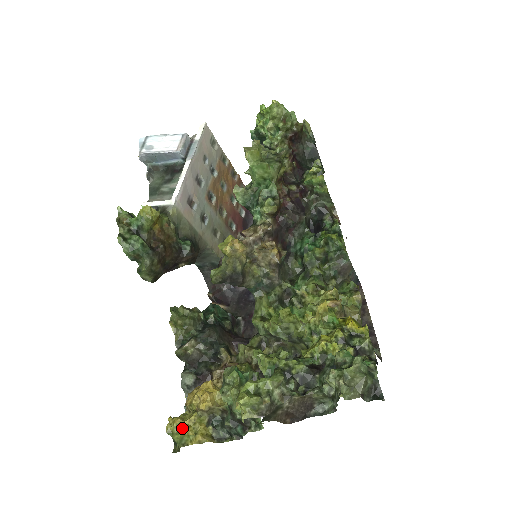
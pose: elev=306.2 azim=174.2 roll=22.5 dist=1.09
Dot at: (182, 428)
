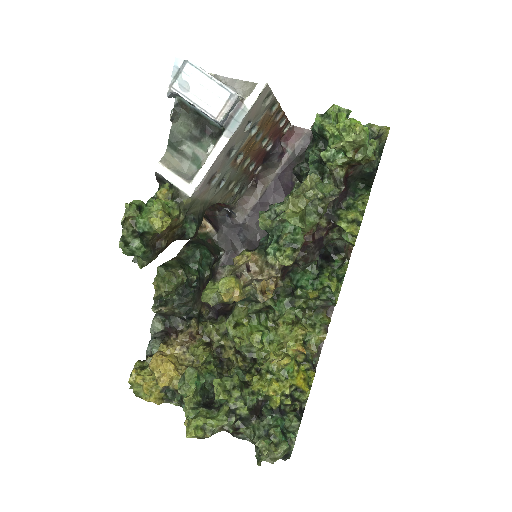
Dot at: (141, 386)
